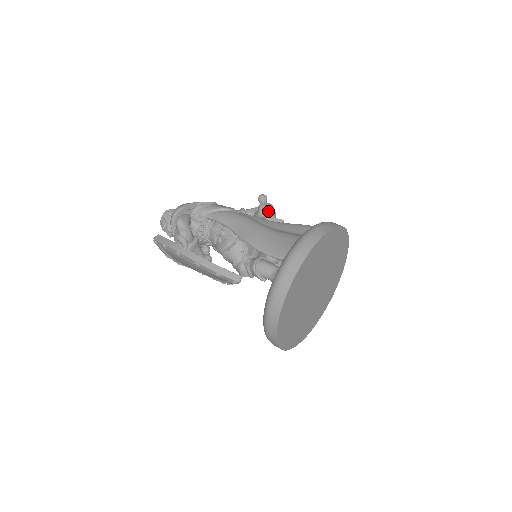
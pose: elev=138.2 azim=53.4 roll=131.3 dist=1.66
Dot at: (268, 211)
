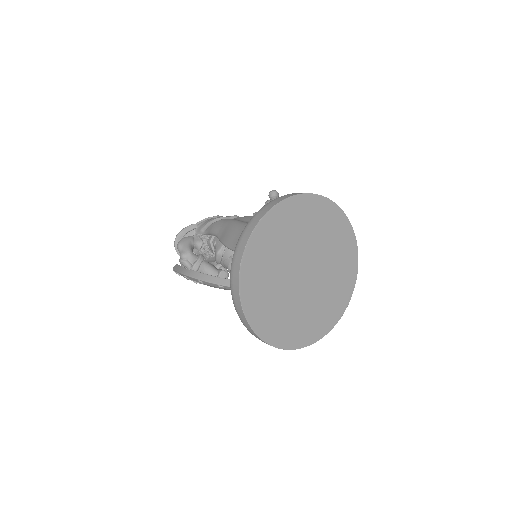
Dot at: occluded
